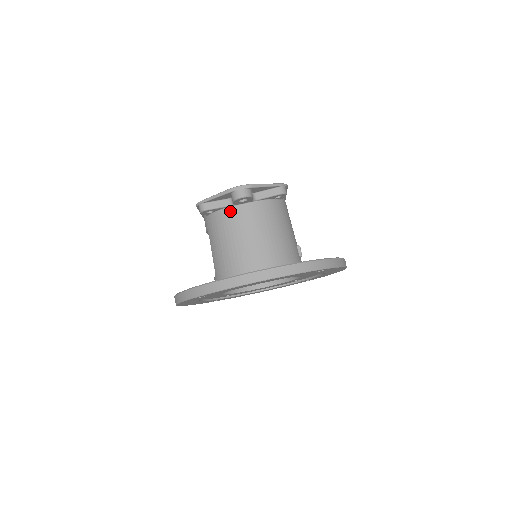
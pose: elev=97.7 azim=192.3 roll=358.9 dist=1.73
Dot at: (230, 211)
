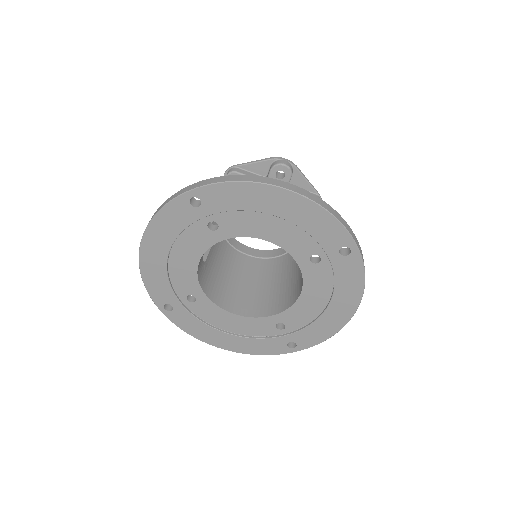
Dot at: occluded
